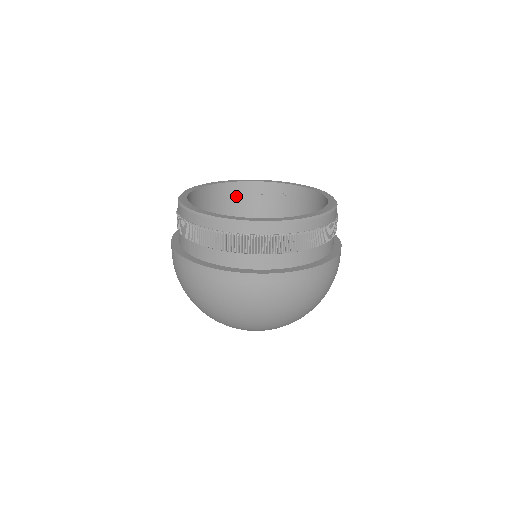
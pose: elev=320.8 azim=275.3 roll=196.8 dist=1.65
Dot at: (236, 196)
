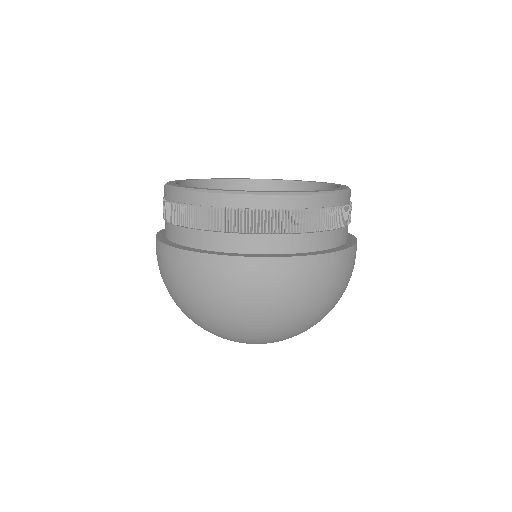
Dot at: occluded
